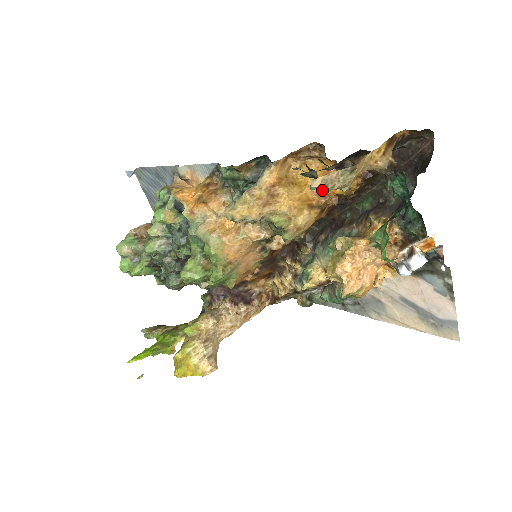
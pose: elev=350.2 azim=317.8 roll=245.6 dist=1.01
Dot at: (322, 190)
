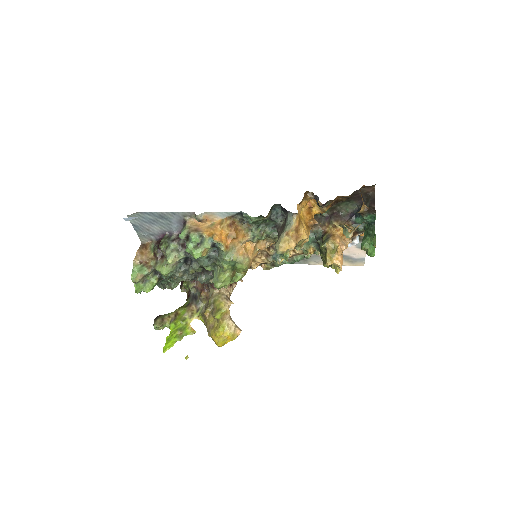
Dot at: (311, 216)
